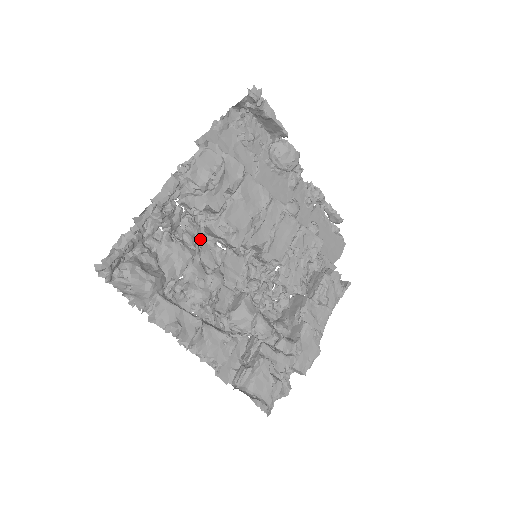
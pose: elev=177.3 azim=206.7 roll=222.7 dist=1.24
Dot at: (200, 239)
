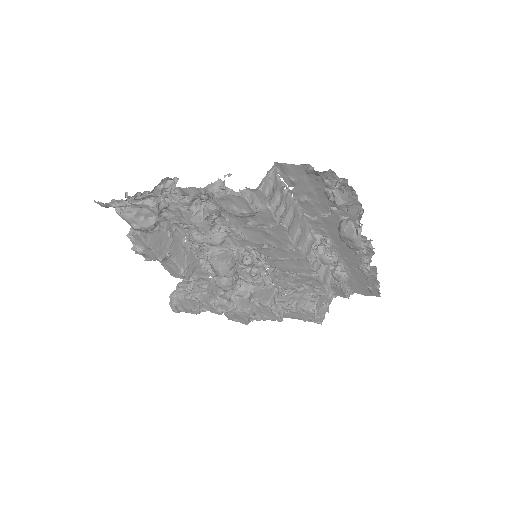
Dot at: occluded
